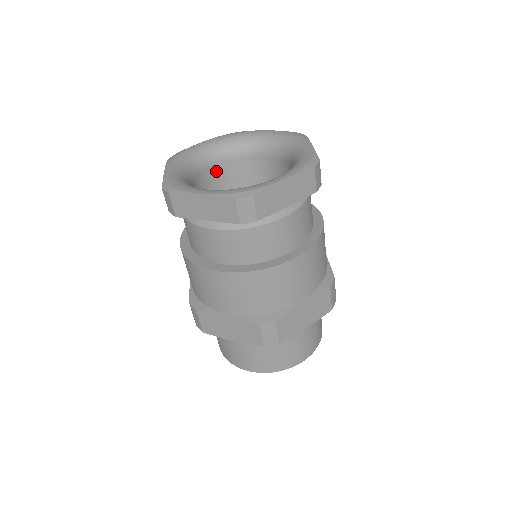
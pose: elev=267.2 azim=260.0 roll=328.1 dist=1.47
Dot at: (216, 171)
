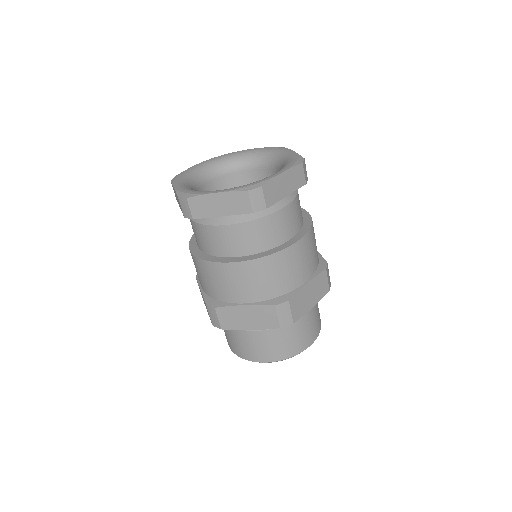
Dot at: (211, 187)
